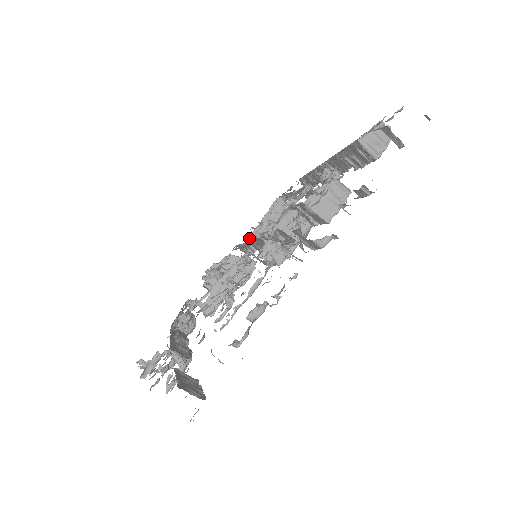
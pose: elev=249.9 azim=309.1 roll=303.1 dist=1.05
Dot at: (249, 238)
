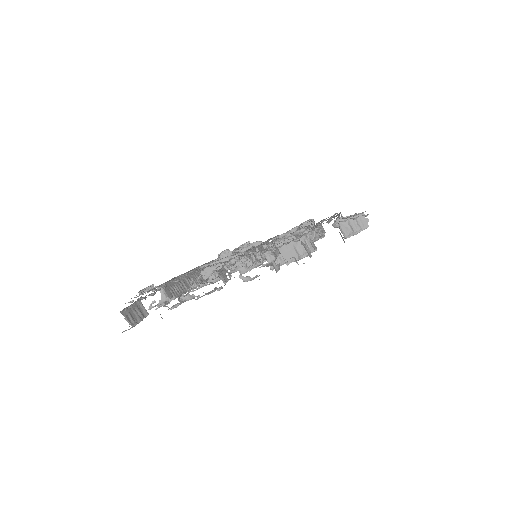
Dot at: occluded
